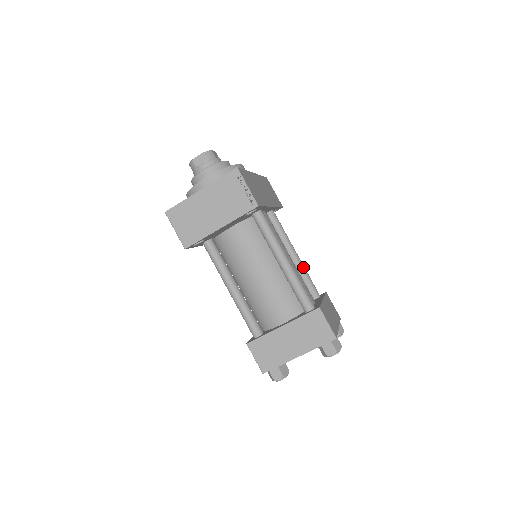
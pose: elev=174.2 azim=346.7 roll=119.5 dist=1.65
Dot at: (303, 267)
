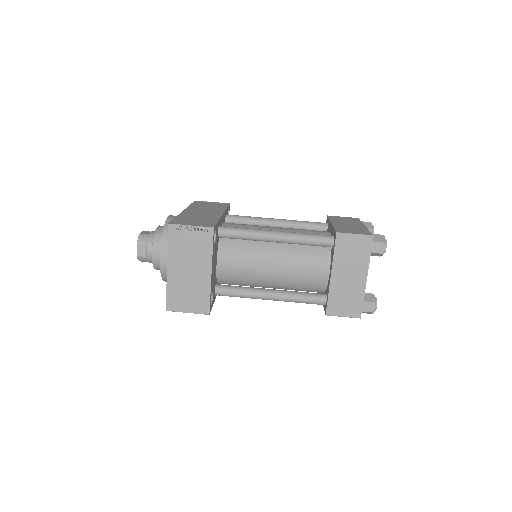
Dot at: (292, 221)
